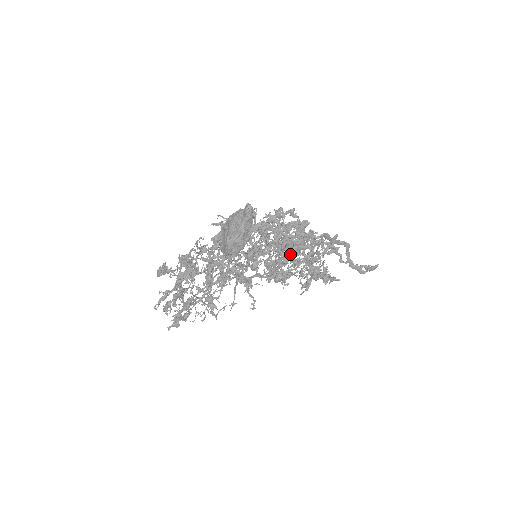
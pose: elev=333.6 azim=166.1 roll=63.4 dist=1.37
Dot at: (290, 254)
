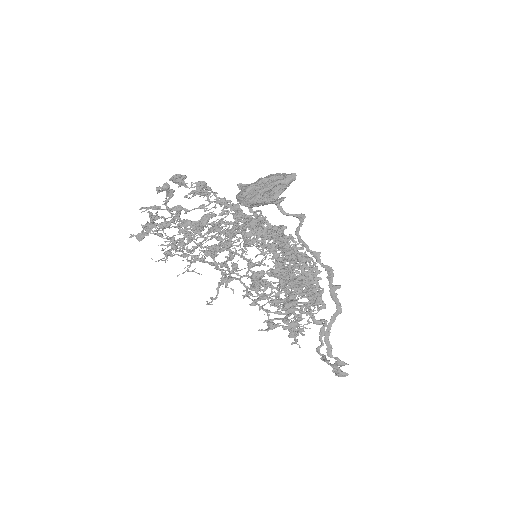
Dot at: (285, 270)
